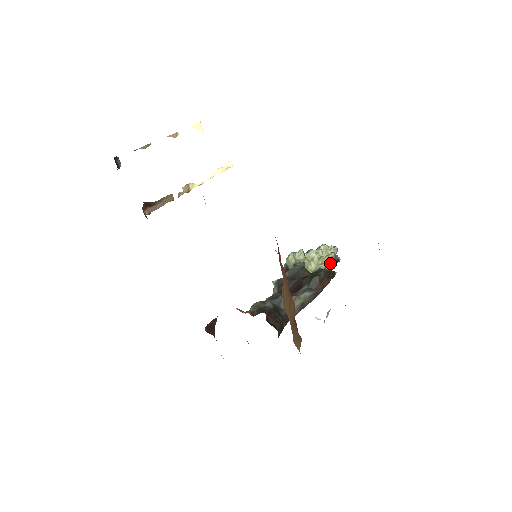
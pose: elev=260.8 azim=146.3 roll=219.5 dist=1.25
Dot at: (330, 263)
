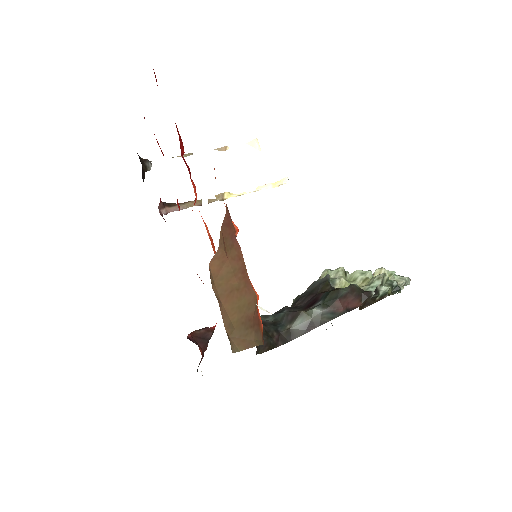
Dot at: (374, 284)
